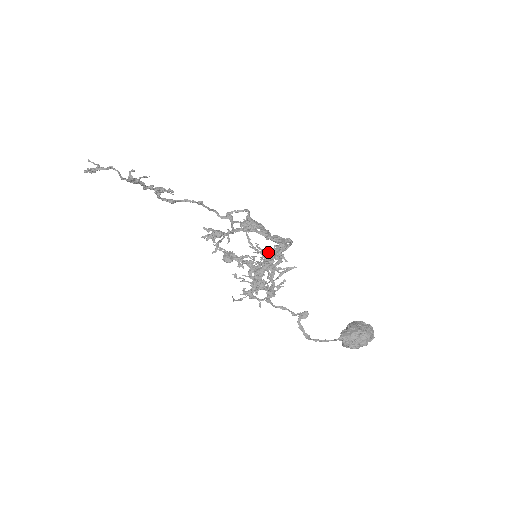
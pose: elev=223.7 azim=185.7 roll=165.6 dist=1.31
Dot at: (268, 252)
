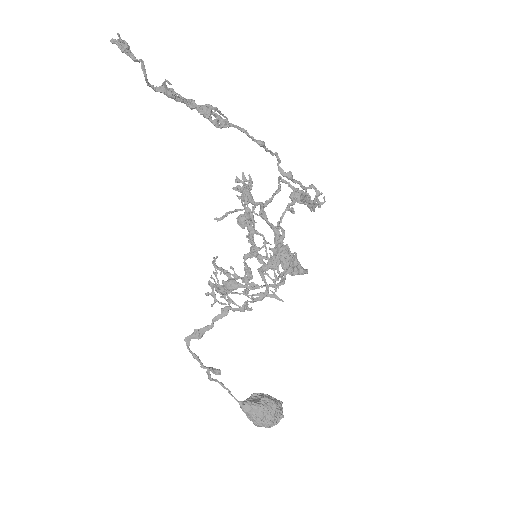
Dot at: (283, 252)
